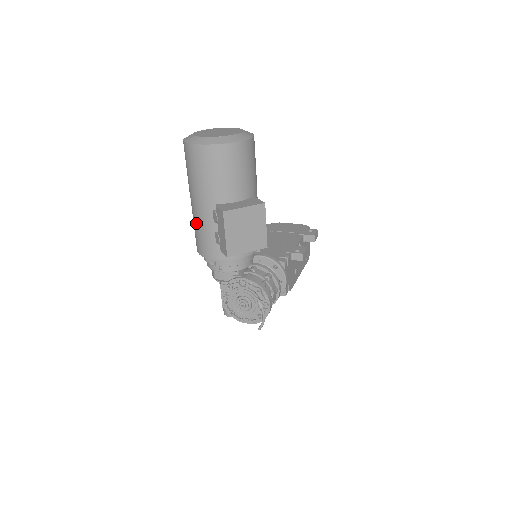
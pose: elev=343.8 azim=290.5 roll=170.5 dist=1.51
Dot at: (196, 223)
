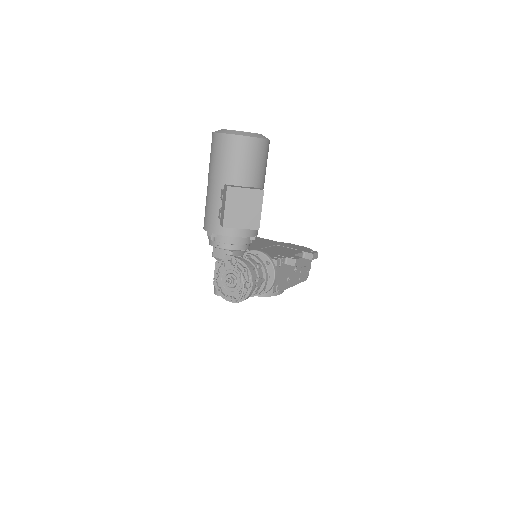
Dot at: (207, 201)
